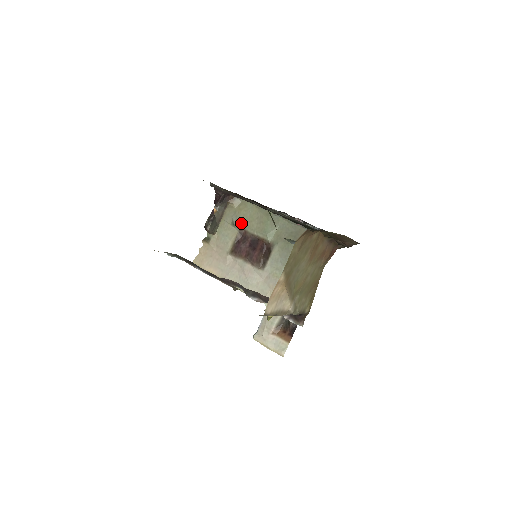
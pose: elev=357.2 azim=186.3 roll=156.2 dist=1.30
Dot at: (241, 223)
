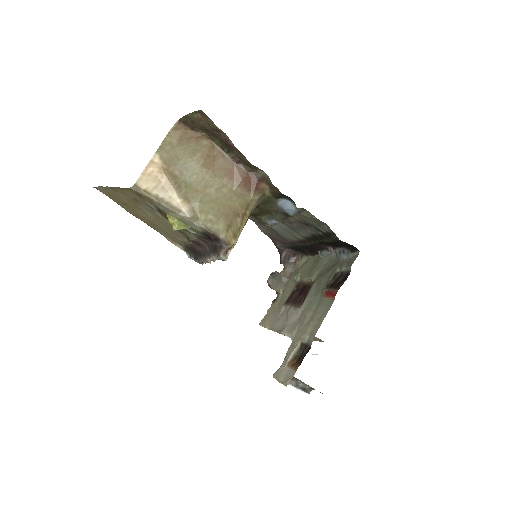
Dot at: (298, 275)
